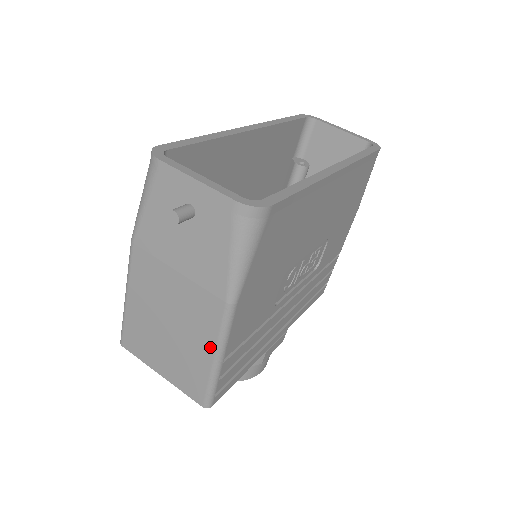
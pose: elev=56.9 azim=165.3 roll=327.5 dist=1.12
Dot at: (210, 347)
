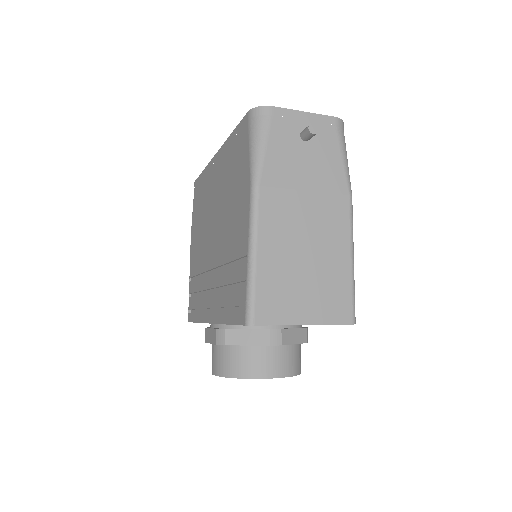
Dot at: (346, 247)
